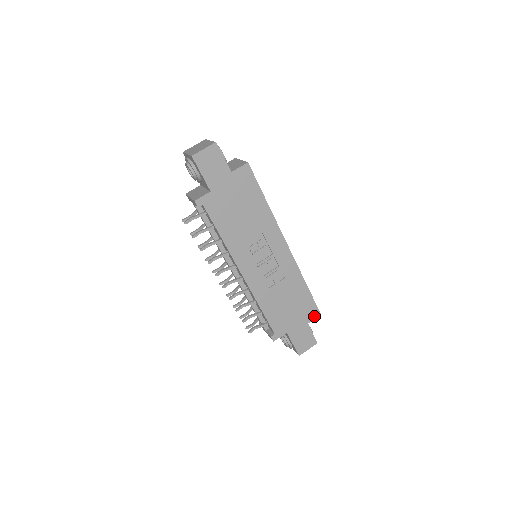
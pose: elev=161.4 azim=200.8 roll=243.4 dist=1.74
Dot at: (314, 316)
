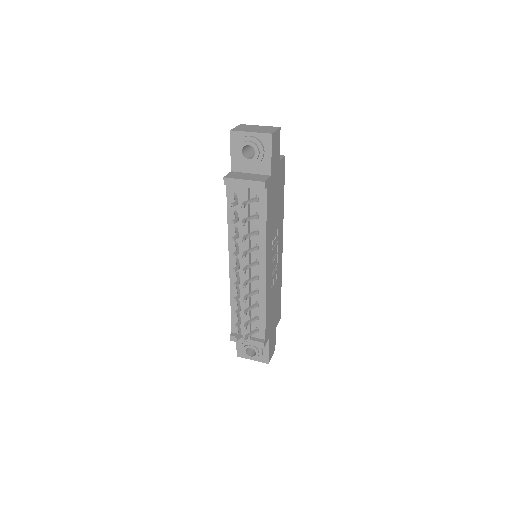
Dot at: (278, 320)
